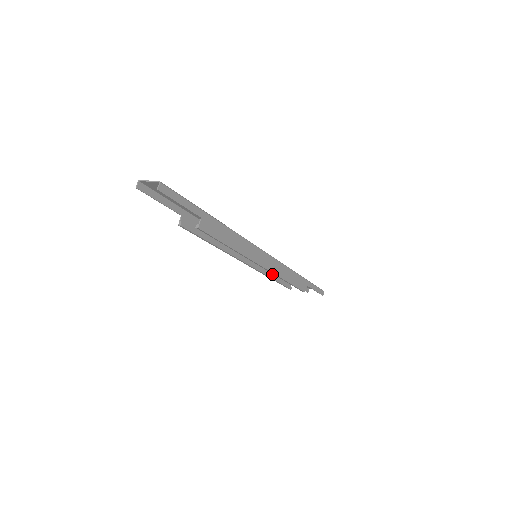
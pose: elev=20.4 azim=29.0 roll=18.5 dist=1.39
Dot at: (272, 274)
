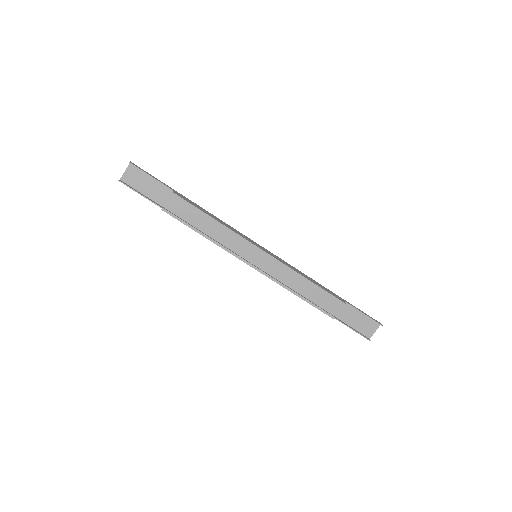
Dot at: (296, 294)
